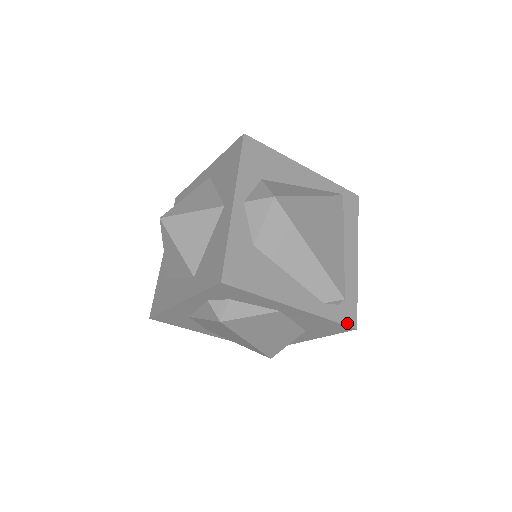
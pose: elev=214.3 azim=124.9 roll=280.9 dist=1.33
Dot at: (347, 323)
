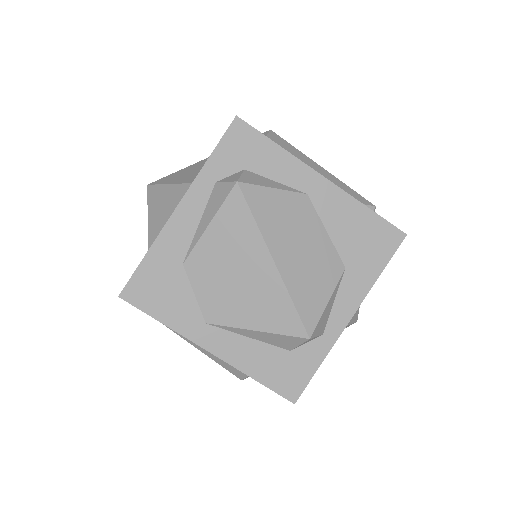
Dot at: (391, 225)
